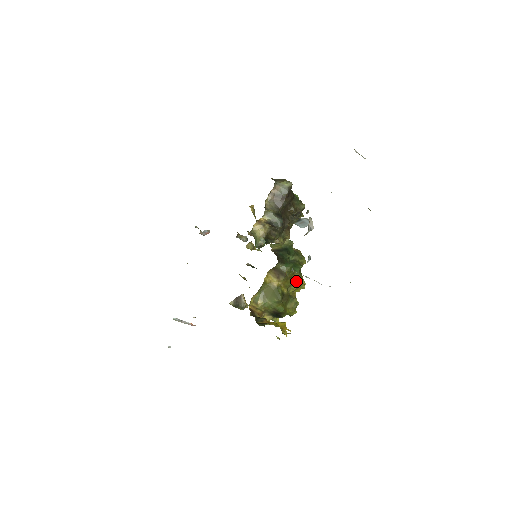
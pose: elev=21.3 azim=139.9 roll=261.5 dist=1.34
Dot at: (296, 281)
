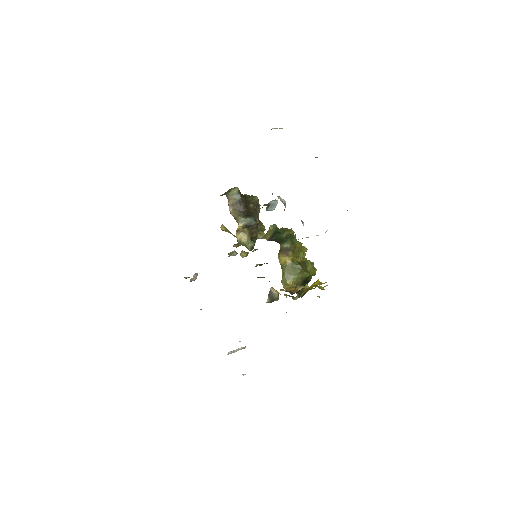
Dot at: (300, 248)
